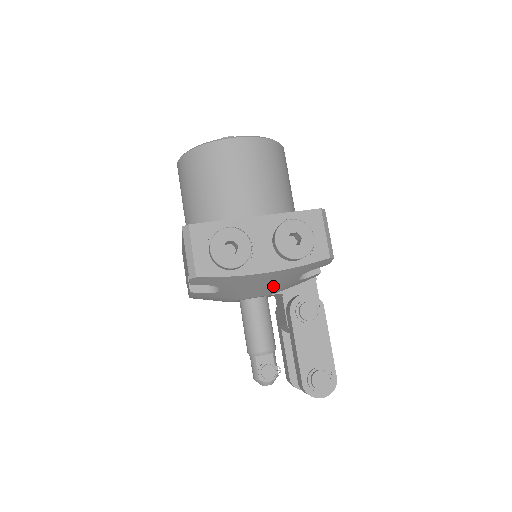
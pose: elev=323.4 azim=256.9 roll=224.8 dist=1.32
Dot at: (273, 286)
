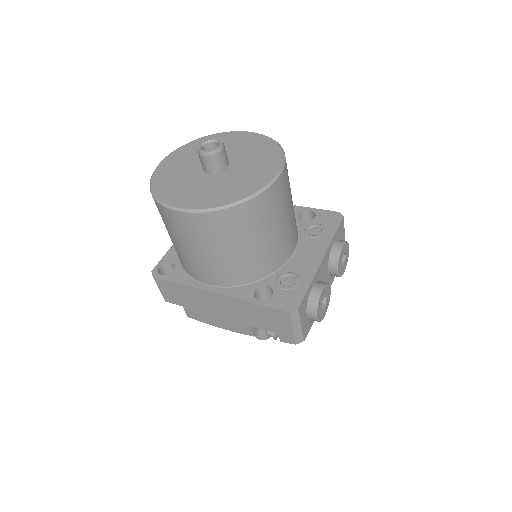
Dot at: occluded
